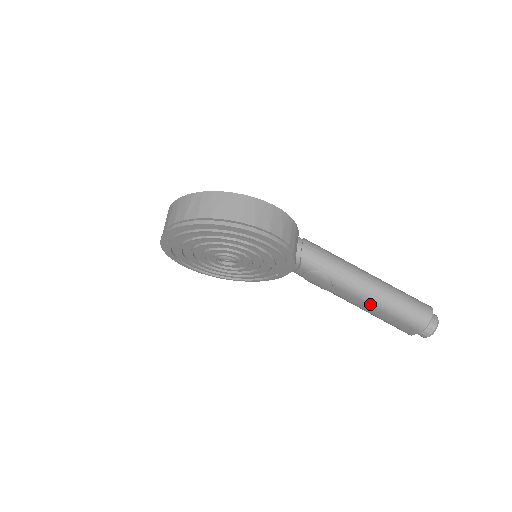
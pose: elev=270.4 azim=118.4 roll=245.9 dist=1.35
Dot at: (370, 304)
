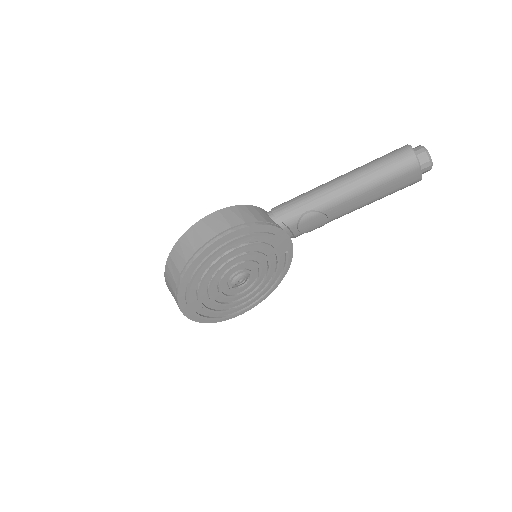
Dot at: (362, 194)
